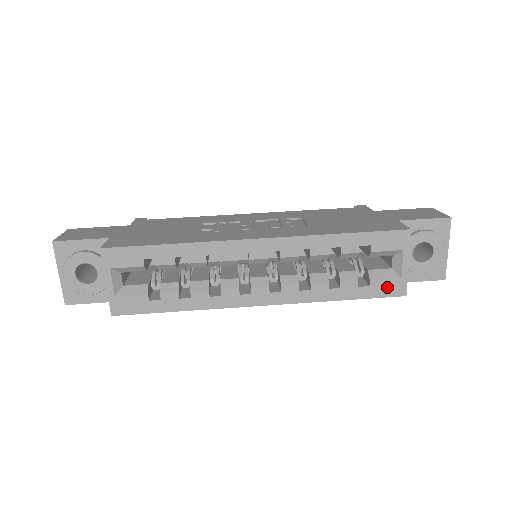
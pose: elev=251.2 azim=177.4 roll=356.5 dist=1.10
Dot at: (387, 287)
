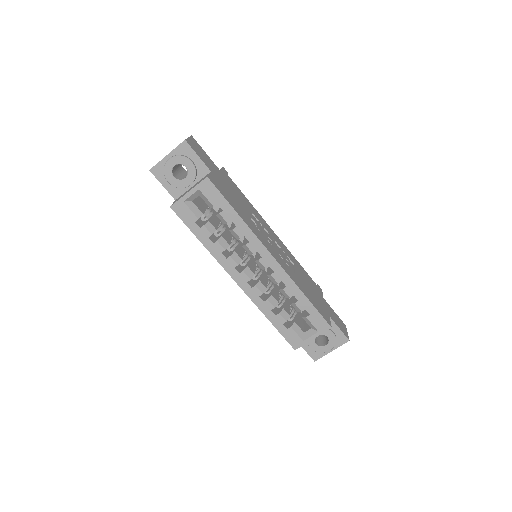
Dot at: (293, 338)
